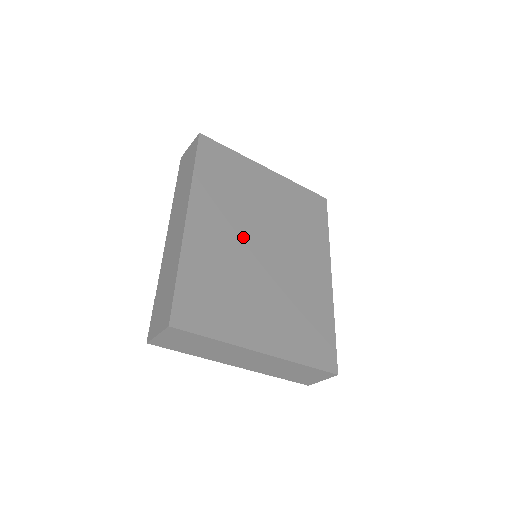
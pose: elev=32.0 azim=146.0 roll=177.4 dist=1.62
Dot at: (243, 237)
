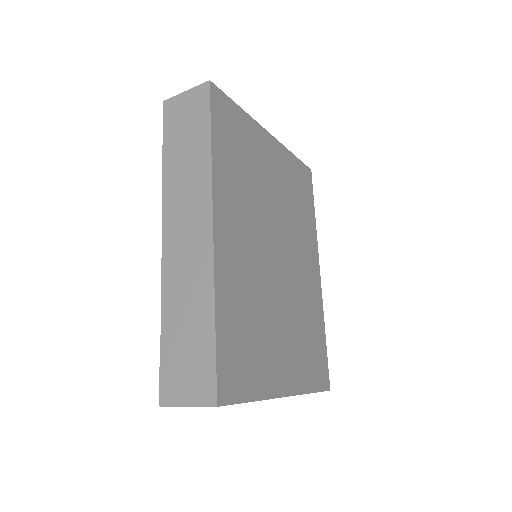
Dot at: (261, 245)
